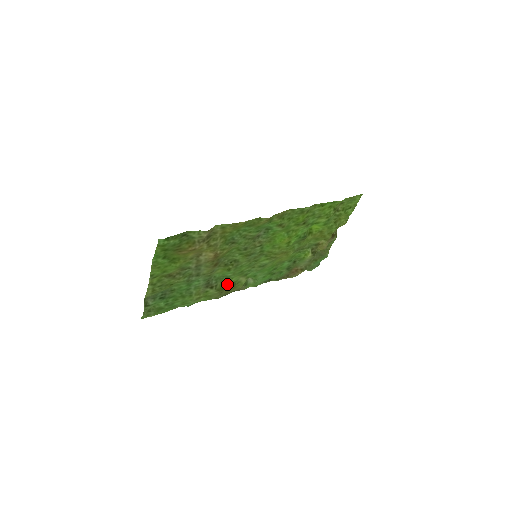
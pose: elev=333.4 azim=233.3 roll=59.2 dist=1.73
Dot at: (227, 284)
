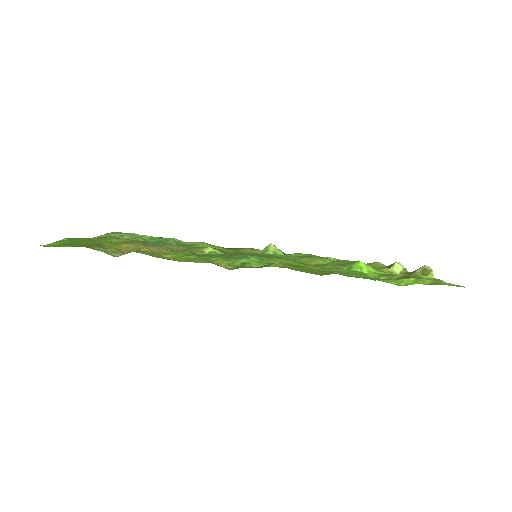
Dot at: occluded
